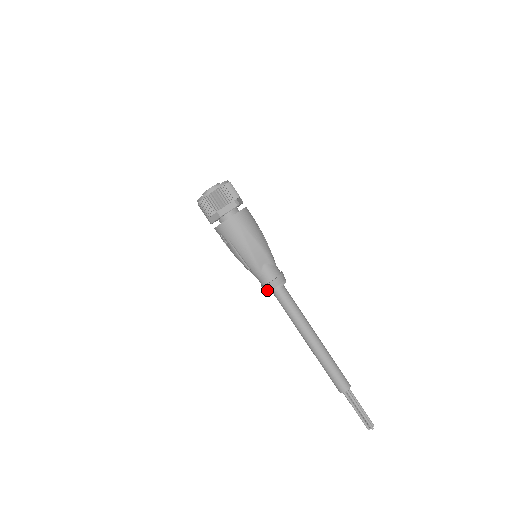
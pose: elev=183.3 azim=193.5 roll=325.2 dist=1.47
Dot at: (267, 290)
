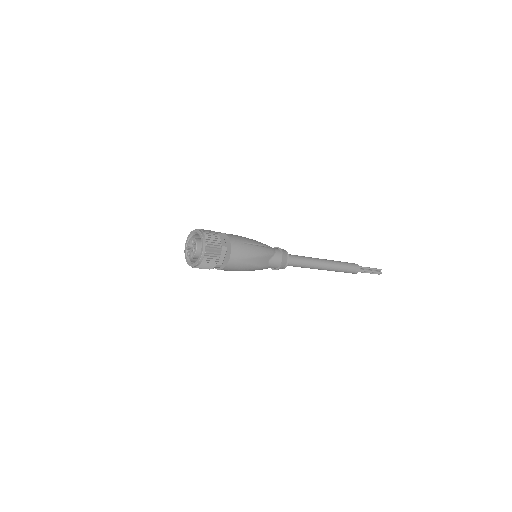
Dot at: (278, 269)
